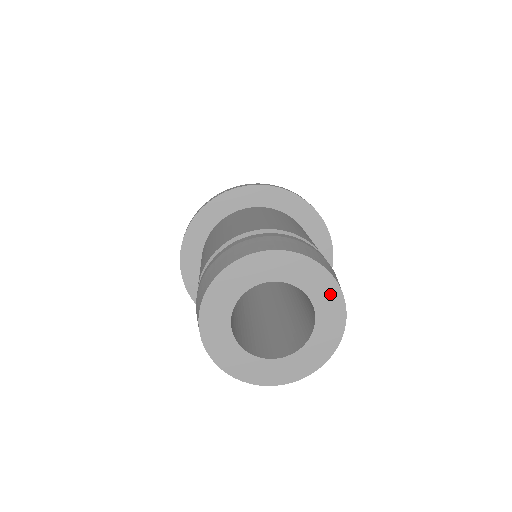
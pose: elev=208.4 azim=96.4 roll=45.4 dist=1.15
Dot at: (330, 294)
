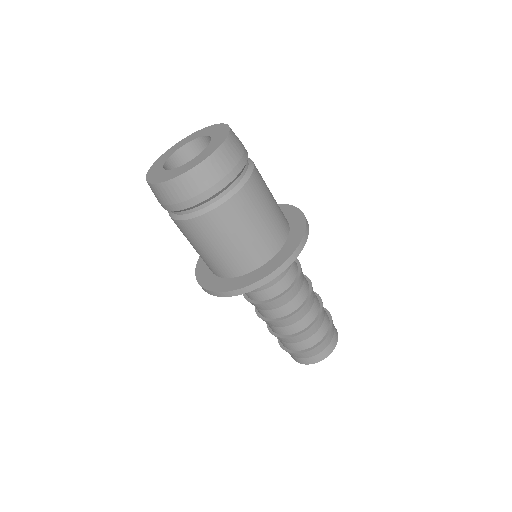
Dot at: (215, 128)
